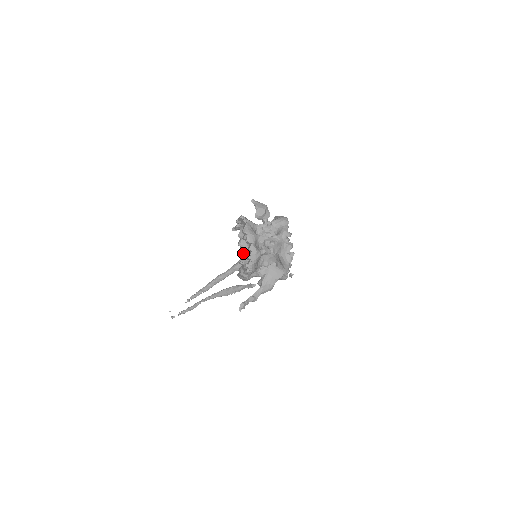
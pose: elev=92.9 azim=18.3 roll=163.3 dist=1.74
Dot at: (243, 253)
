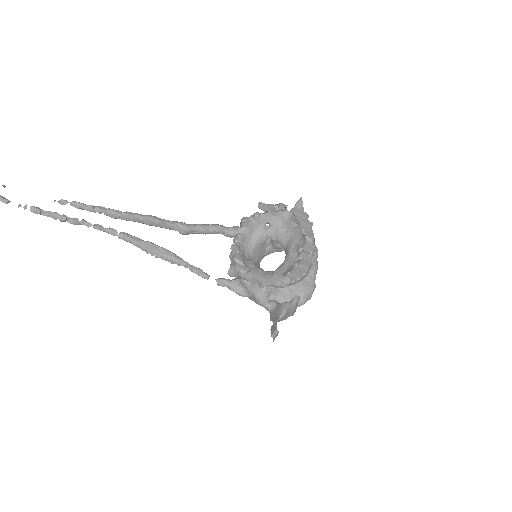
Dot at: (243, 238)
